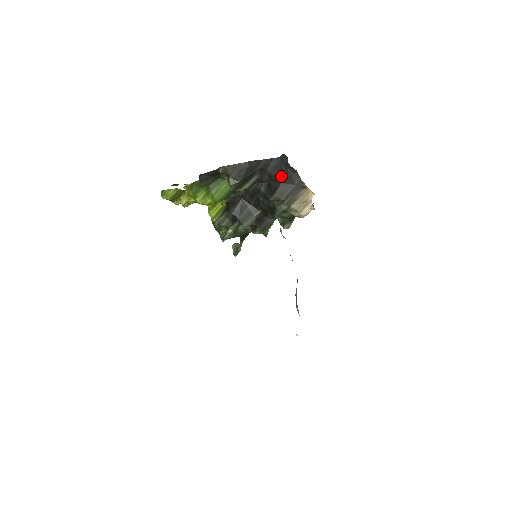
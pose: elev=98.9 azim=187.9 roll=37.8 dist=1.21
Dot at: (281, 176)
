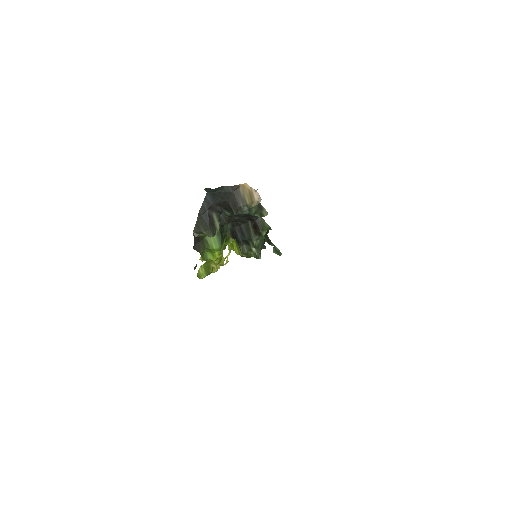
Dot at: (221, 198)
